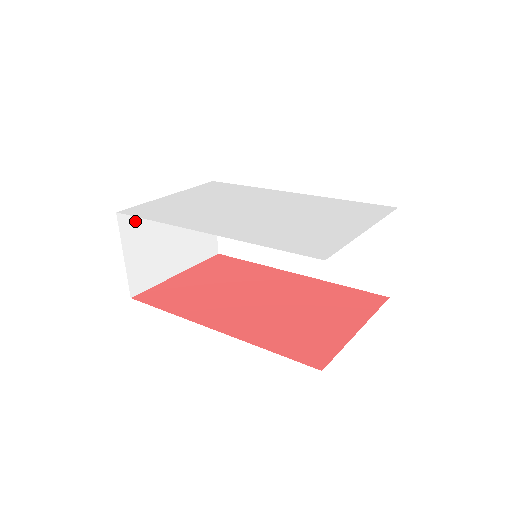
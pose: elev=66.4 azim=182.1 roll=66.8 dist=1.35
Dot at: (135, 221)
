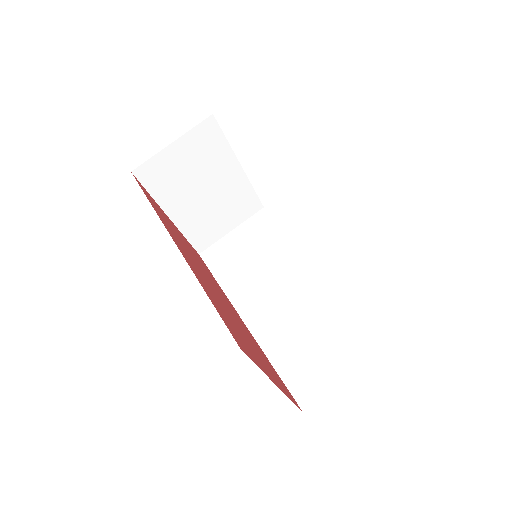
Dot at: (209, 139)
